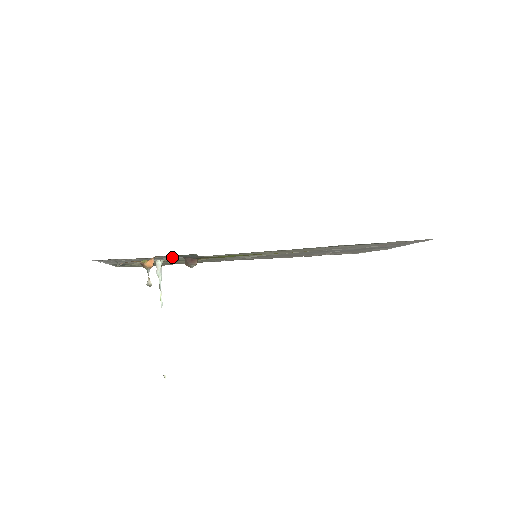
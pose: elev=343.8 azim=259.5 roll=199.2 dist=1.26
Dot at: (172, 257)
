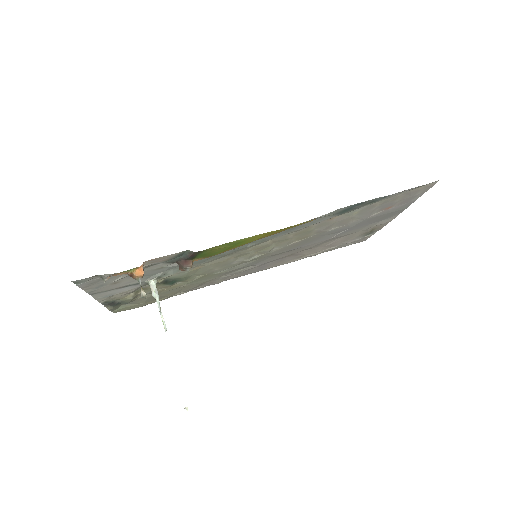
Dot at: (164, 267)
